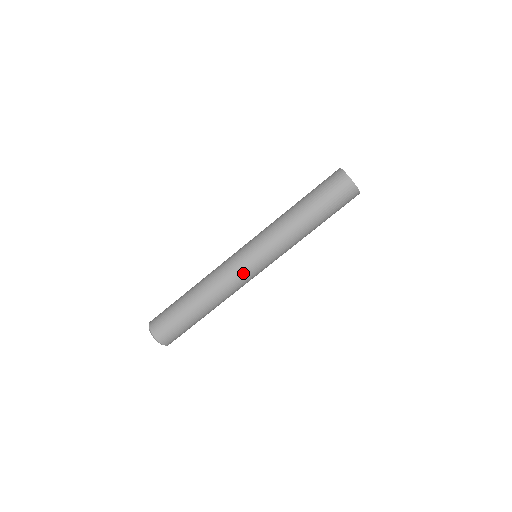
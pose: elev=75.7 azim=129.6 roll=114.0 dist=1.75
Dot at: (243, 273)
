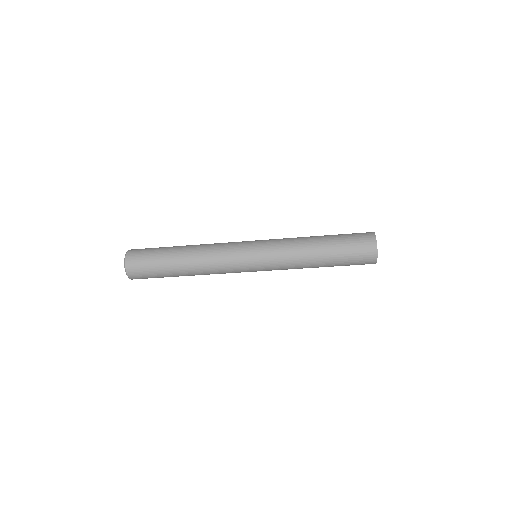
Dot at: (238, 270)
